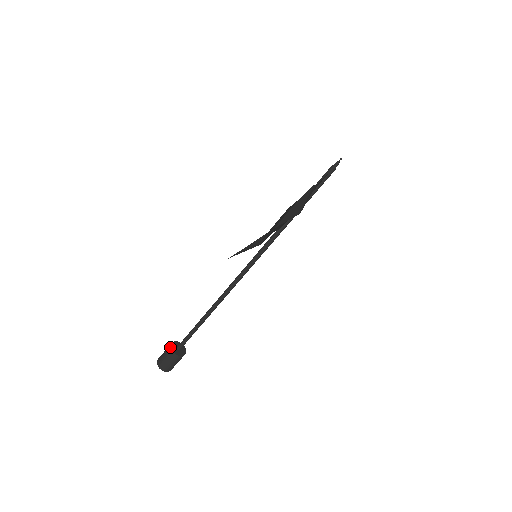
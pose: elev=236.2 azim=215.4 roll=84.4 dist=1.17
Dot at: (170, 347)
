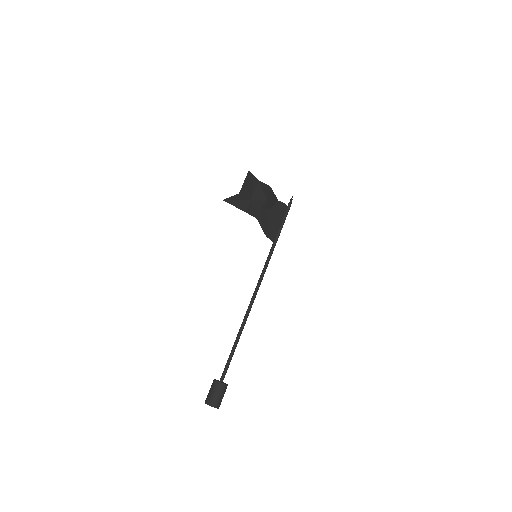
Dot at: occluded
